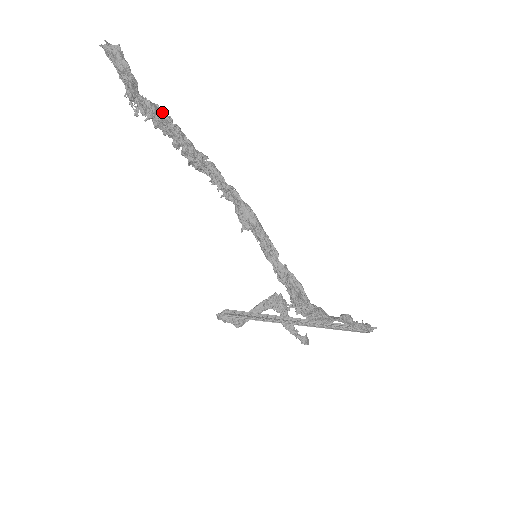
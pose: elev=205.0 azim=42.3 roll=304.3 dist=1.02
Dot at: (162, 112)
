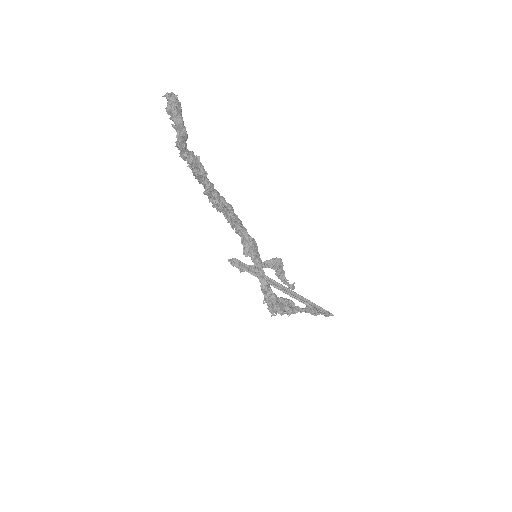
Dot at: (201, 166)
